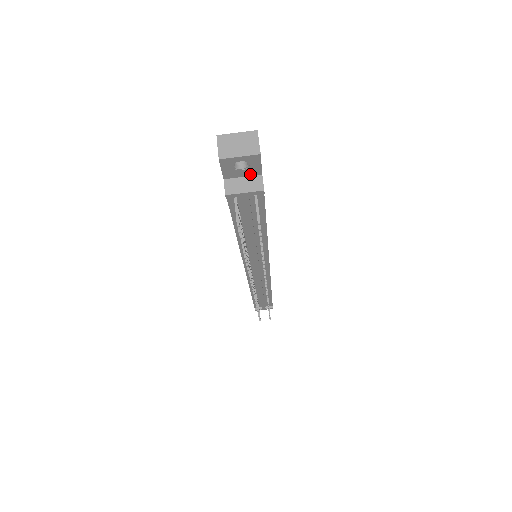
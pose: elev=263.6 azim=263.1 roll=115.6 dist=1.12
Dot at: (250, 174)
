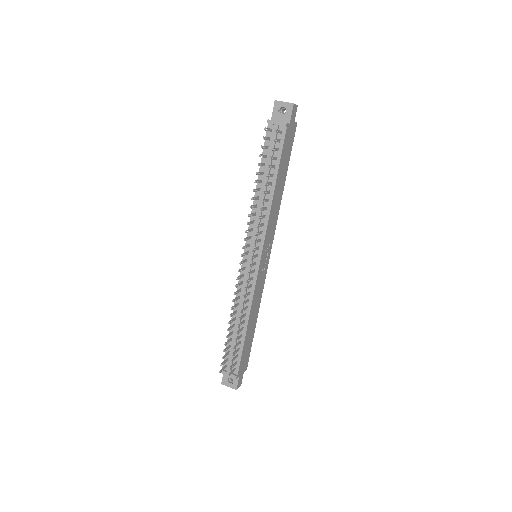
Dot at: (284, 121)
